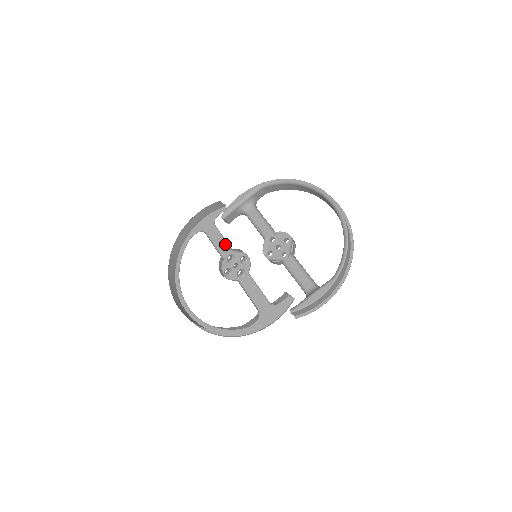
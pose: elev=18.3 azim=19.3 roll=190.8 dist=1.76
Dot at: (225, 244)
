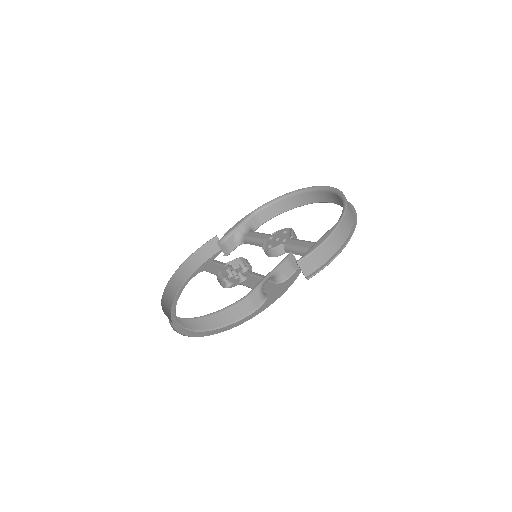
Dot at: (224, 269)
